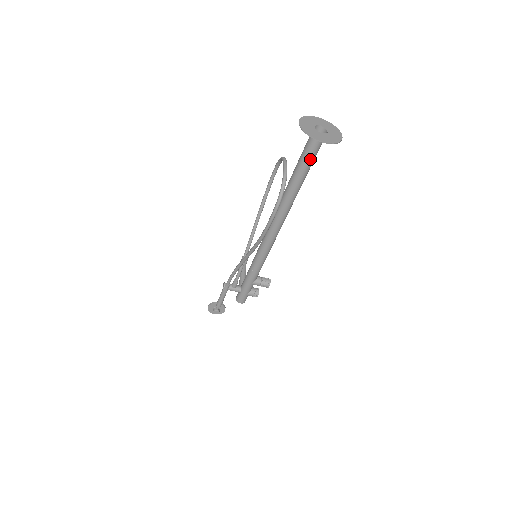
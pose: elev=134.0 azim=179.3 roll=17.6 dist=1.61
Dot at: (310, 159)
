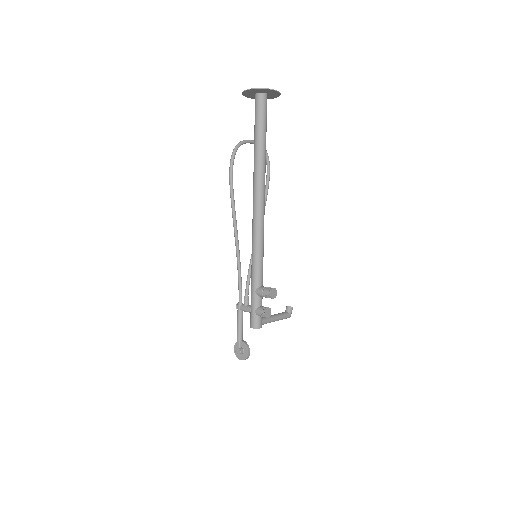
Dot at: (258, 119)
